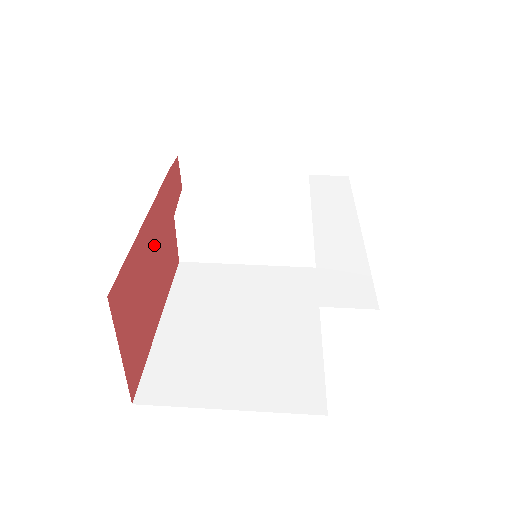
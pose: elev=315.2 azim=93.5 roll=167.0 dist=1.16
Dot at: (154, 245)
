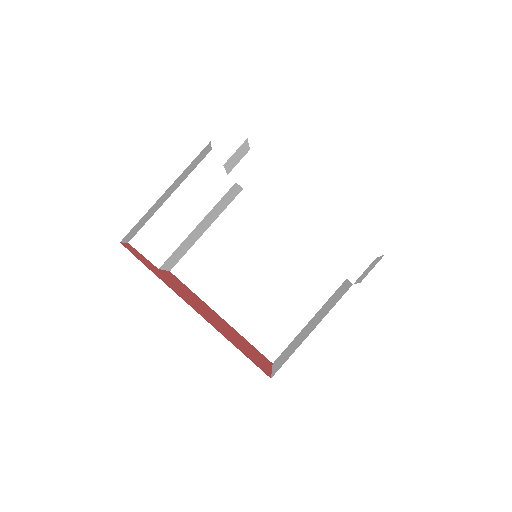
Dot at: (202, 311)
